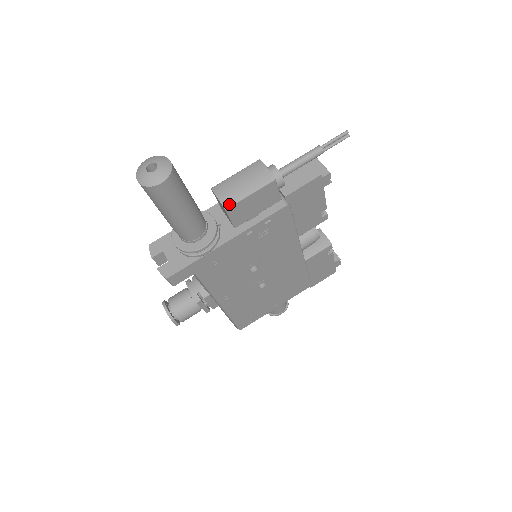
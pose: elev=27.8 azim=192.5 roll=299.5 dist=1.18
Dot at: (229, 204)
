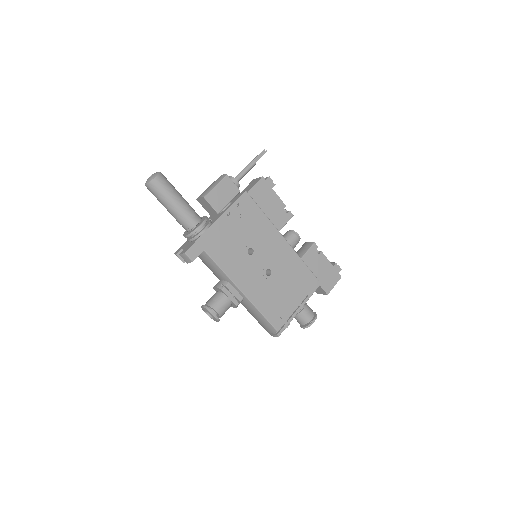
Dot at: (205, 195)
